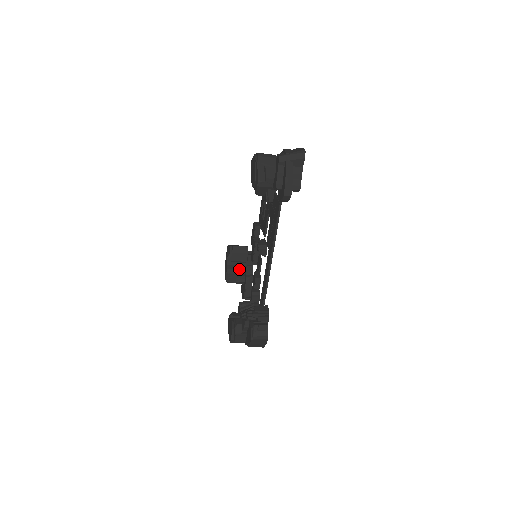
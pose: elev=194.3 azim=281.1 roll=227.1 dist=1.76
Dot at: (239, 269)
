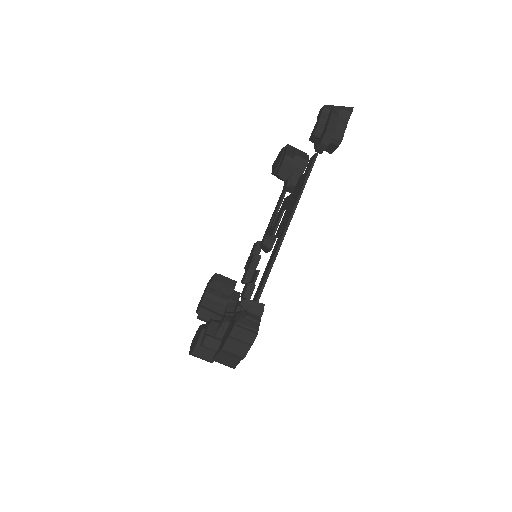
Dot at: (219, 303)
